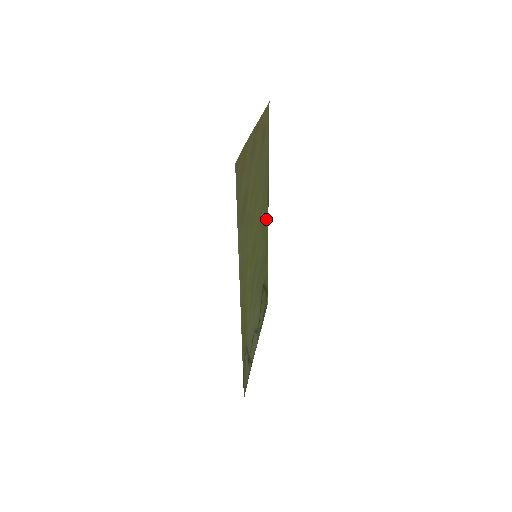
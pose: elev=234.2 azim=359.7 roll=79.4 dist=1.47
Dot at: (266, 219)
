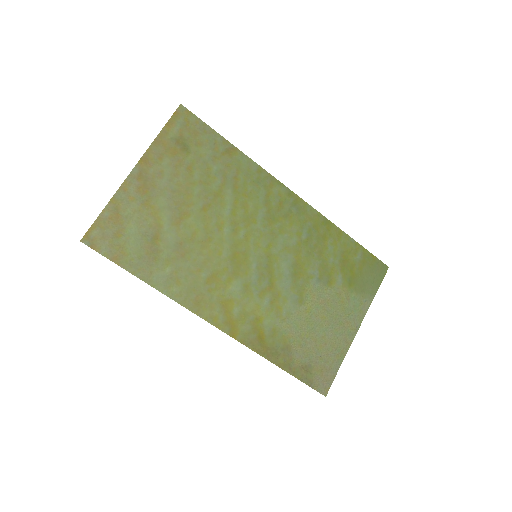
Dot at: (282, 199)
